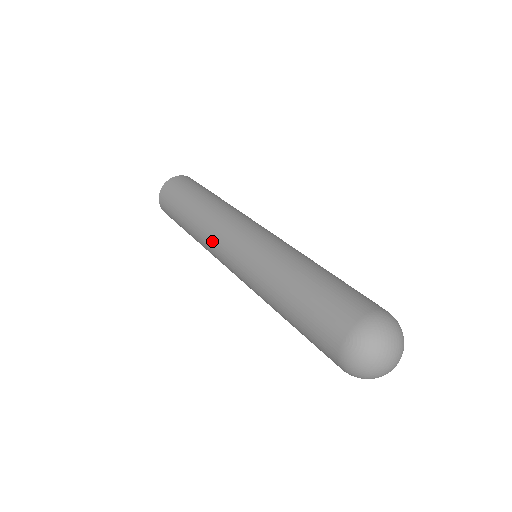
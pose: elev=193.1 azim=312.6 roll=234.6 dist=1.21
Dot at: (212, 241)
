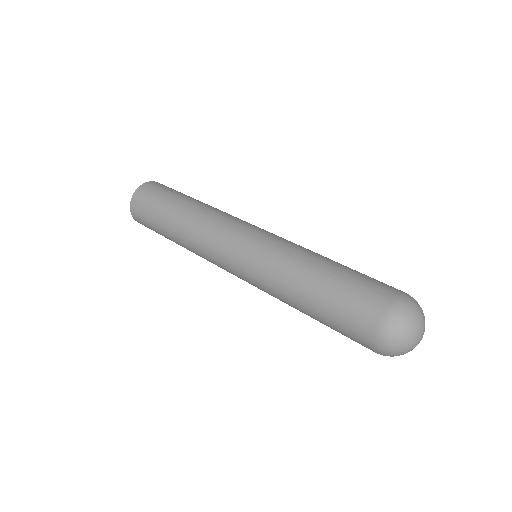
Dot at: (225, 220)
